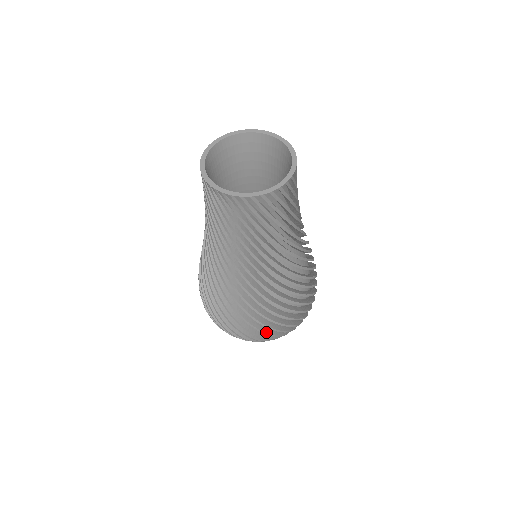
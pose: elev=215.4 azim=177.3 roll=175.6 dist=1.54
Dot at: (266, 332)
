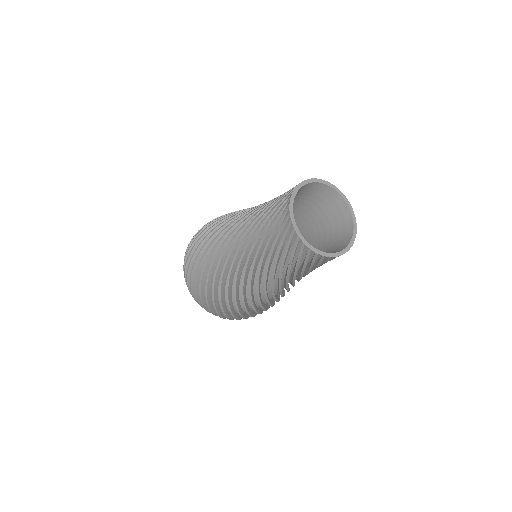
Dot at: (262, 312)
